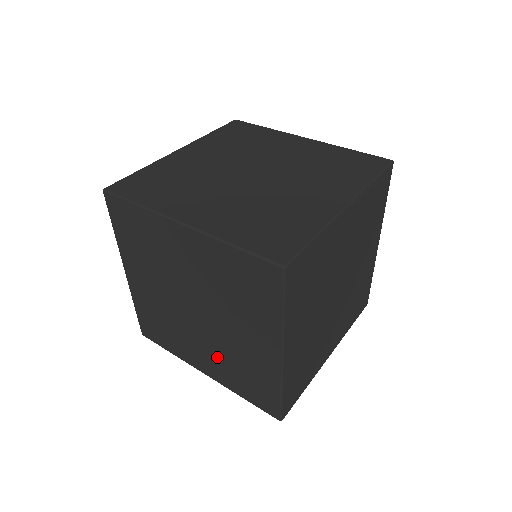
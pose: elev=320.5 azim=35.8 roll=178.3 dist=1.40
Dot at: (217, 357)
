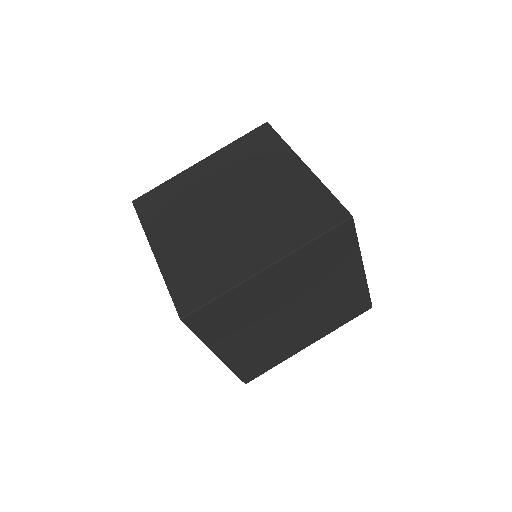
Dot at: occluded
